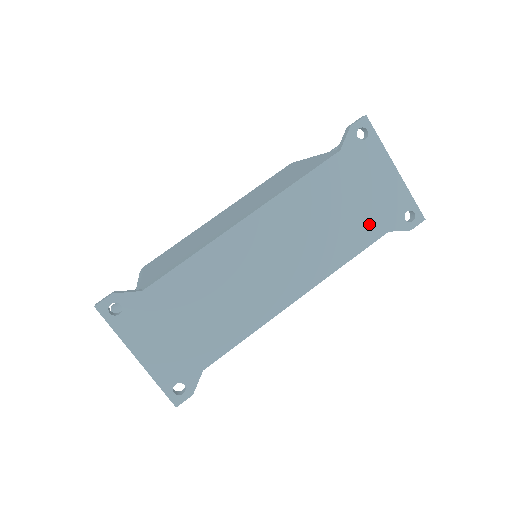
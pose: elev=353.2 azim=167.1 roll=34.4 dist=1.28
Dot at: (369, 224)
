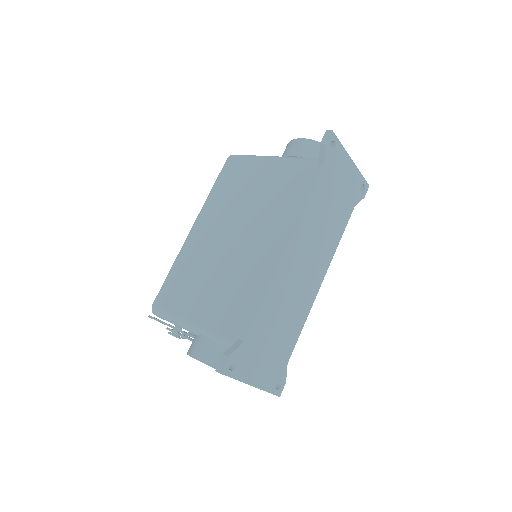
Dot at: (346, 207)
